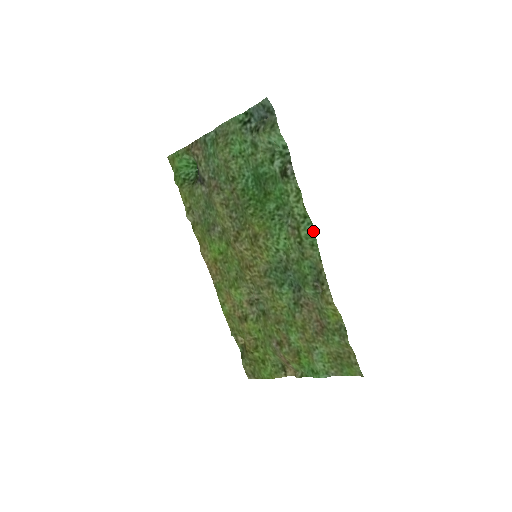
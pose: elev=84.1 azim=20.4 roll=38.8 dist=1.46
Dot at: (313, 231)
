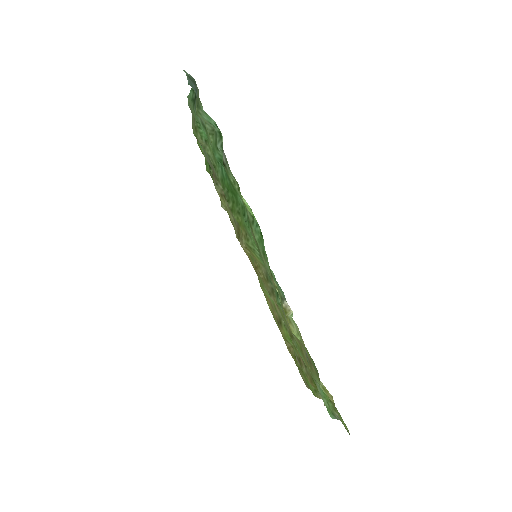
Dot at: (261, 235)
